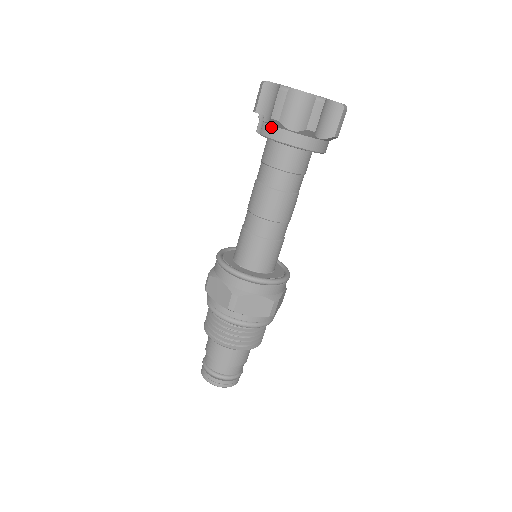
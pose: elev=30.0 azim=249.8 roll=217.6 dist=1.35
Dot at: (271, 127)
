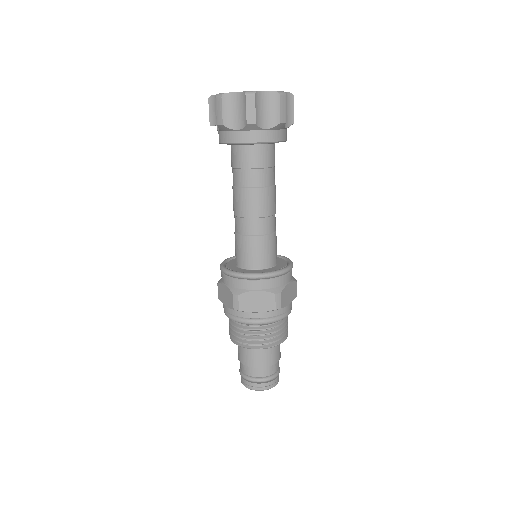
Dot at: (223, 133)
